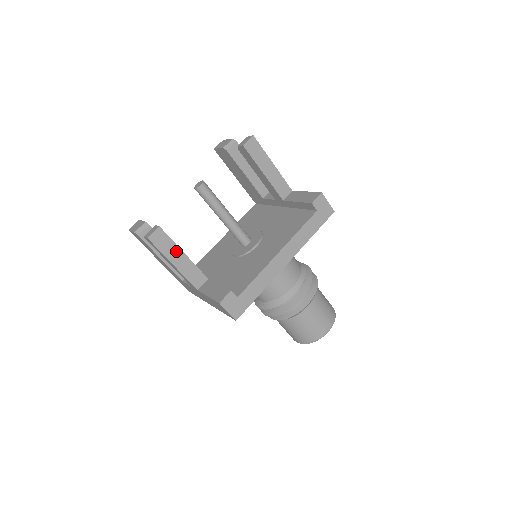
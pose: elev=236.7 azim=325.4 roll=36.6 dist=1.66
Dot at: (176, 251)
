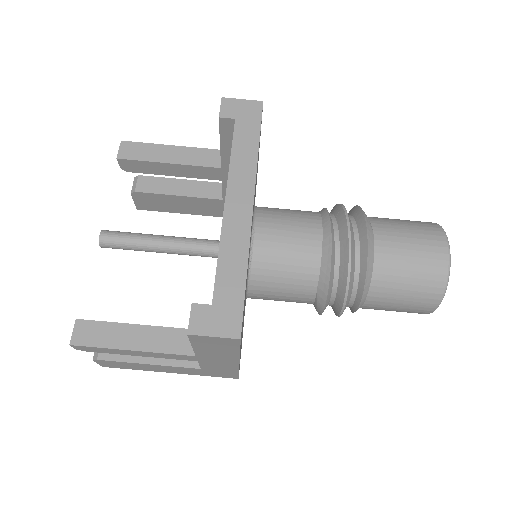
Dot at: (123, 331)
